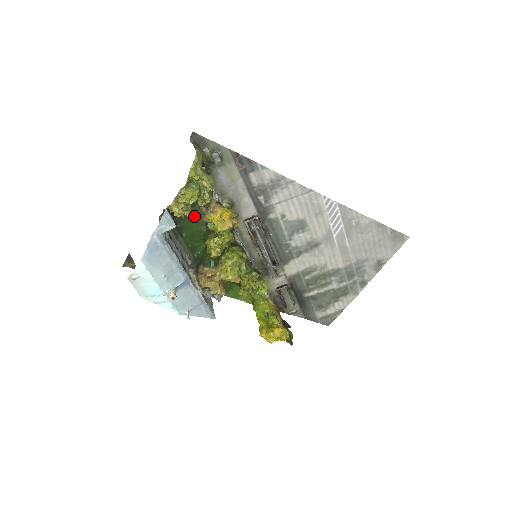
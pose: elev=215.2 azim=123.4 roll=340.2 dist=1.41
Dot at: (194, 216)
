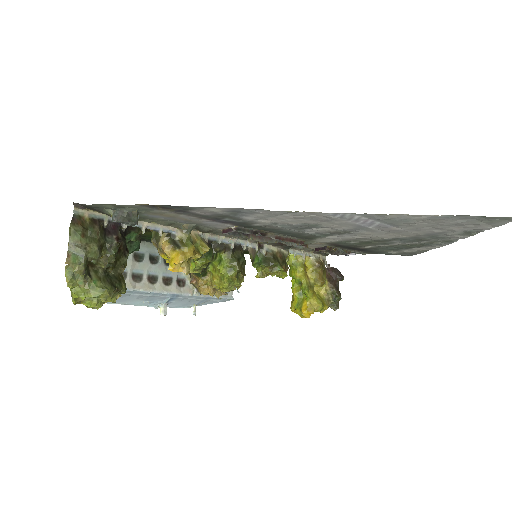
Dot at: occluded
